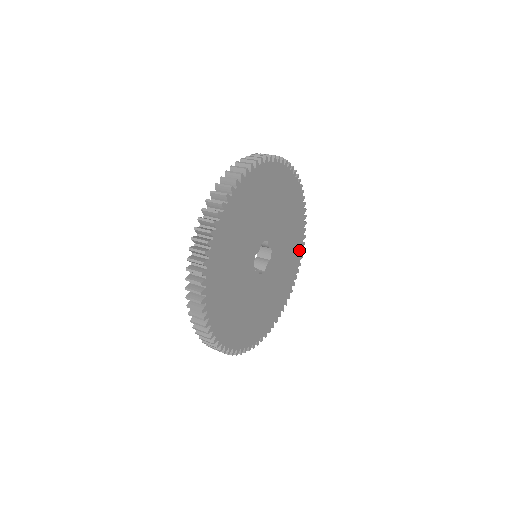
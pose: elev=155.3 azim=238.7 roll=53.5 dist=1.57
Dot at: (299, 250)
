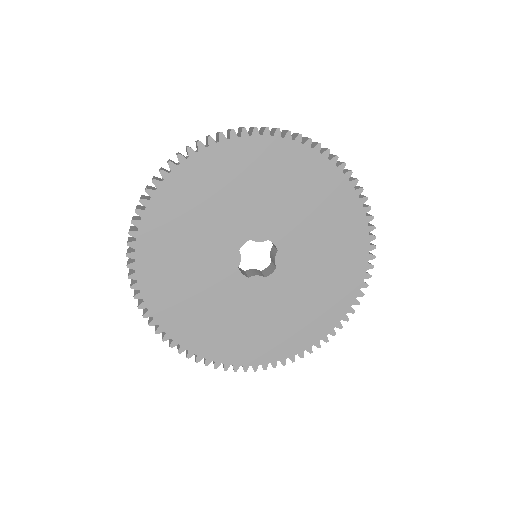
Dot at: (314, 336)
